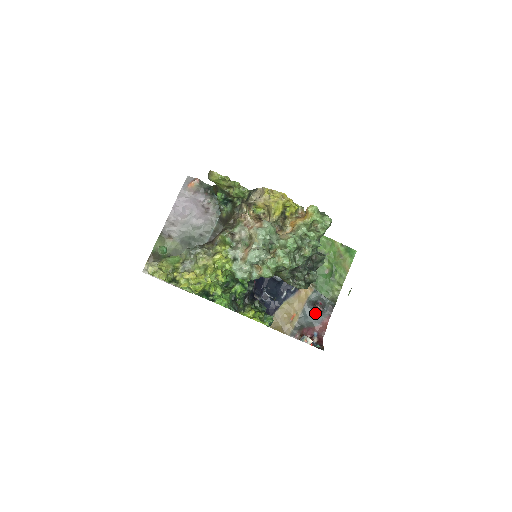
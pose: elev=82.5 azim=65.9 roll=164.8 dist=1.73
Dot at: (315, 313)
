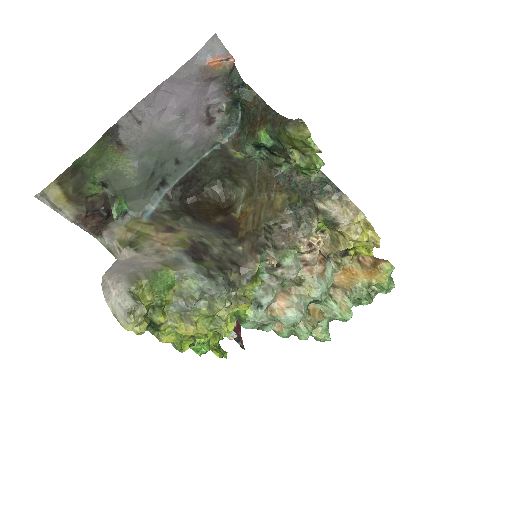
Dot at: occluded
